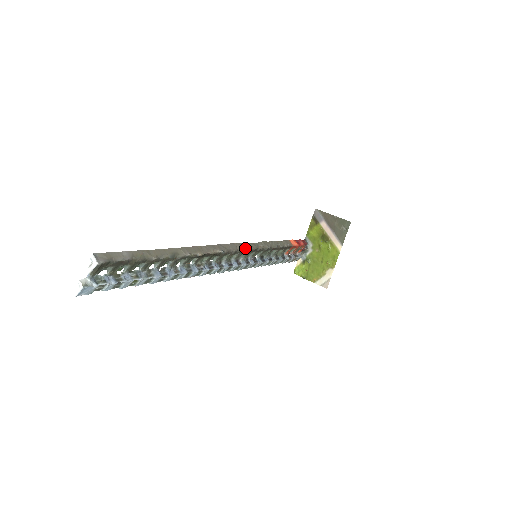
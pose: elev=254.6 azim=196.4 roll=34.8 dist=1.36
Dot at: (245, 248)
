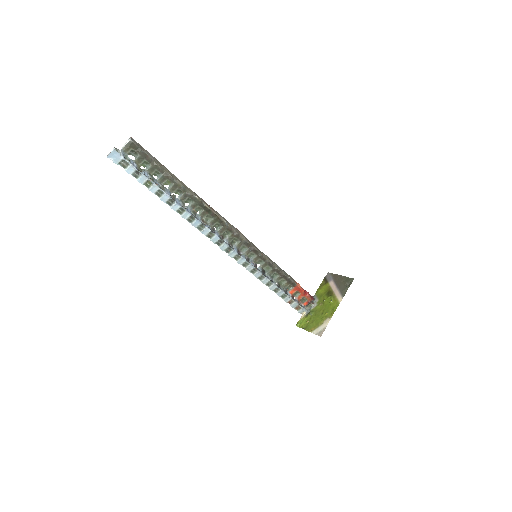
Dot at: (248, 241)
